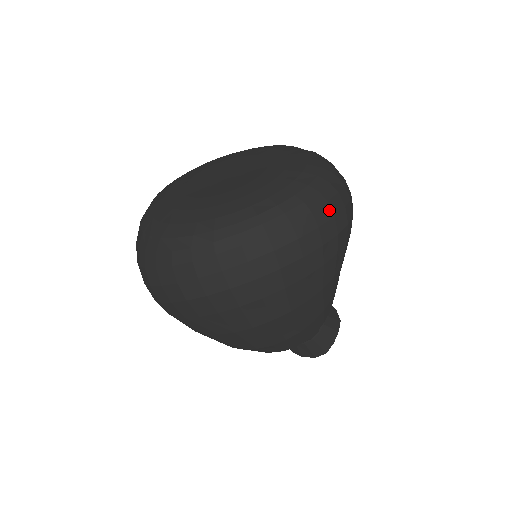
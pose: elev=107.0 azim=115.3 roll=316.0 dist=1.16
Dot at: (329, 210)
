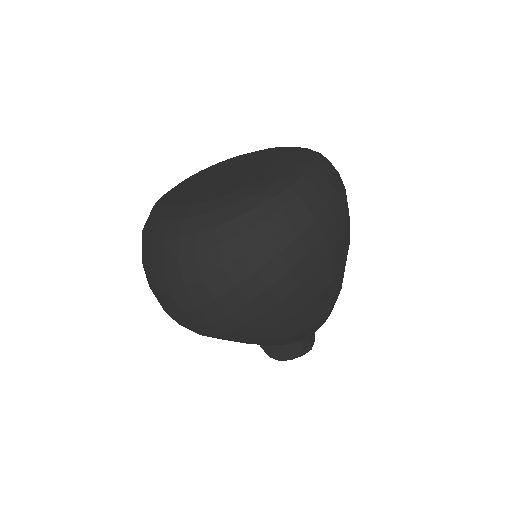
Dot at: occluded
